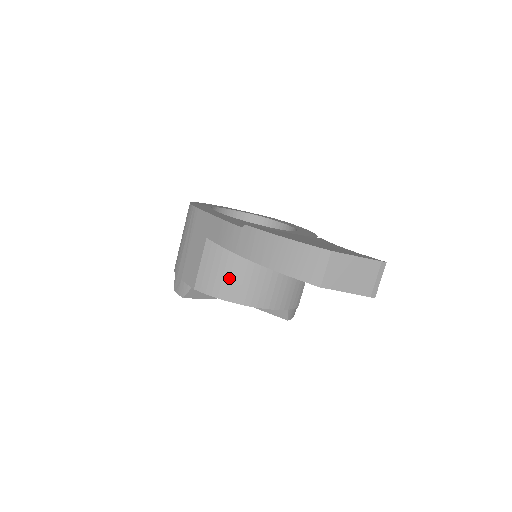
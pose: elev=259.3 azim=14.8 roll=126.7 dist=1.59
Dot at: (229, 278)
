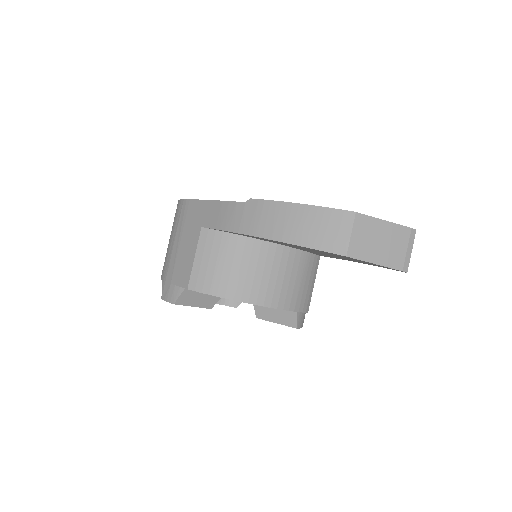
Dot at: (230, 271)
